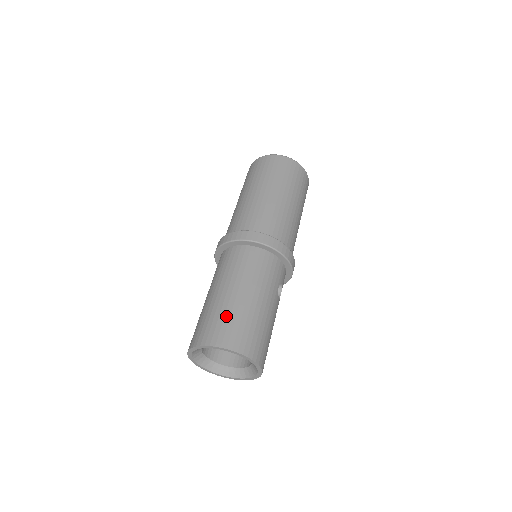
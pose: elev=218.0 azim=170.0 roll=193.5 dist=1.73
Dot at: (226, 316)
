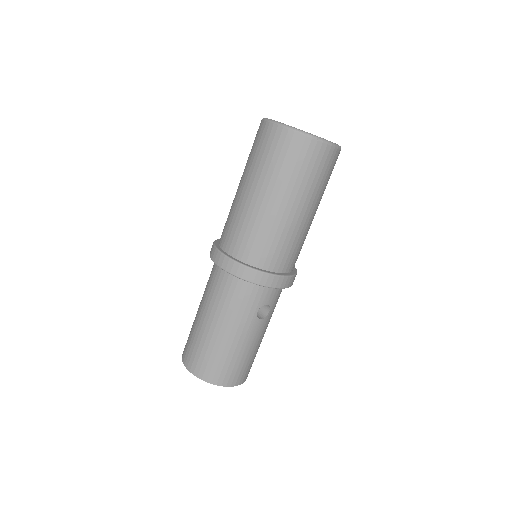
Dot at: (197, 343)
